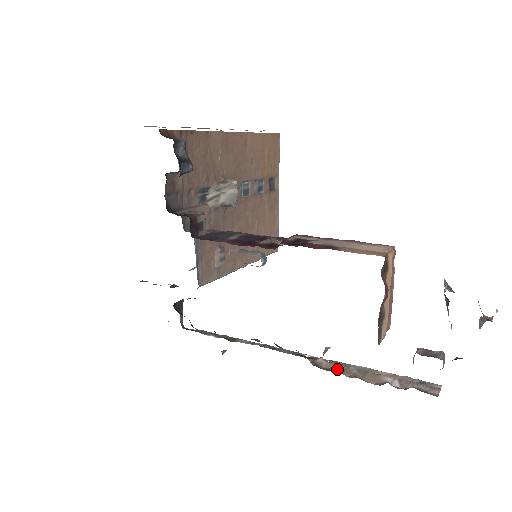
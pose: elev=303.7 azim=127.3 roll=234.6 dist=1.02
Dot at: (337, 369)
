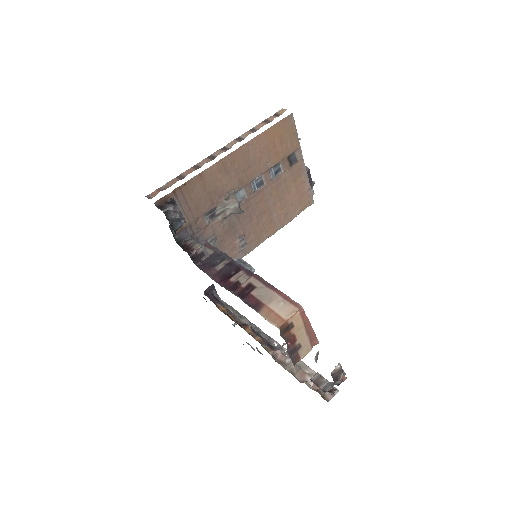
Dot at: (284, 362)
